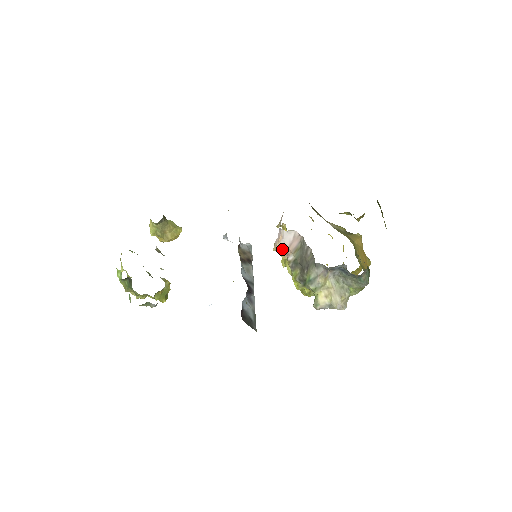
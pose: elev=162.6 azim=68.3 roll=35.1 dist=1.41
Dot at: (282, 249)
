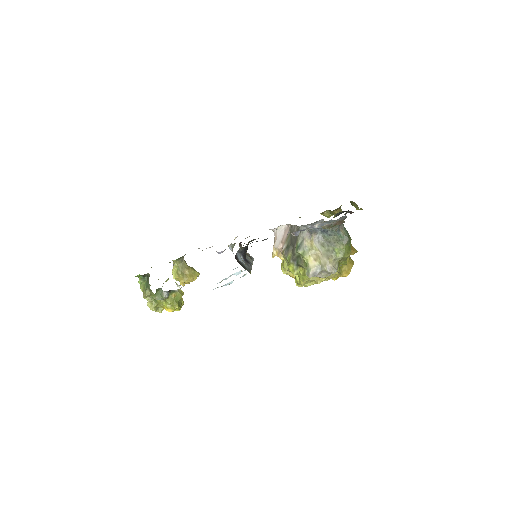
Dot at: (277, 246)
